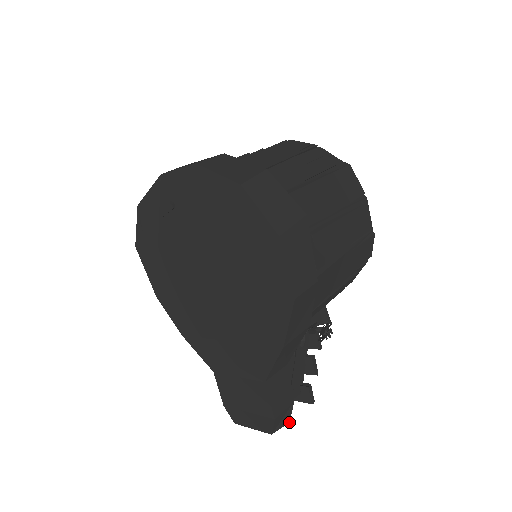
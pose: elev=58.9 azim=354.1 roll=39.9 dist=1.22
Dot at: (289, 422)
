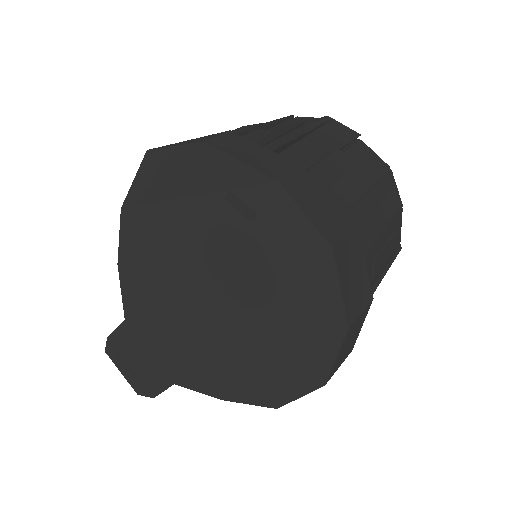
Dot at: occluded
